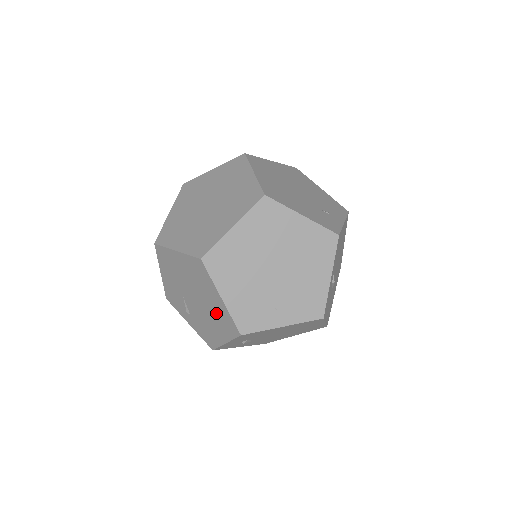
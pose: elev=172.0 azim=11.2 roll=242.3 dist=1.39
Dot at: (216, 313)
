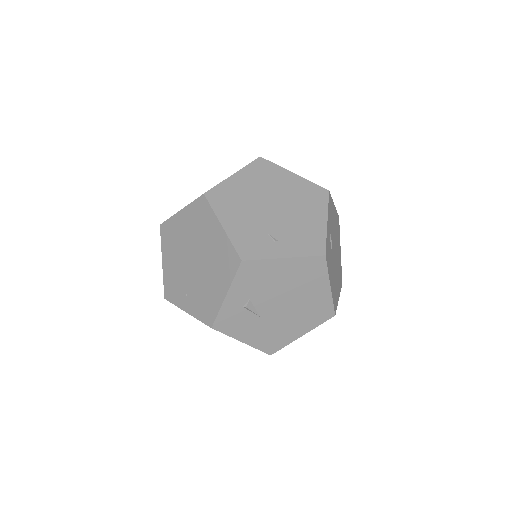
Dot at: occluded
